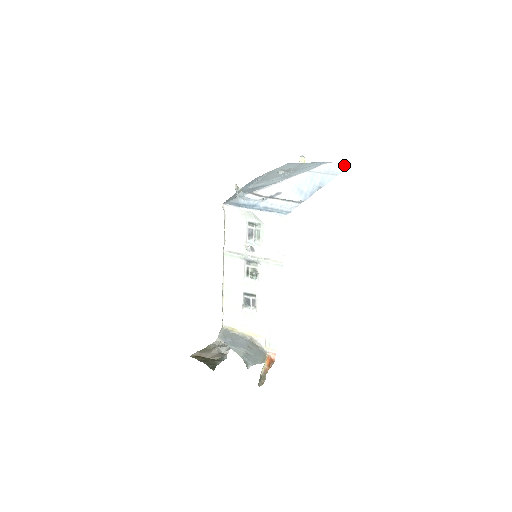
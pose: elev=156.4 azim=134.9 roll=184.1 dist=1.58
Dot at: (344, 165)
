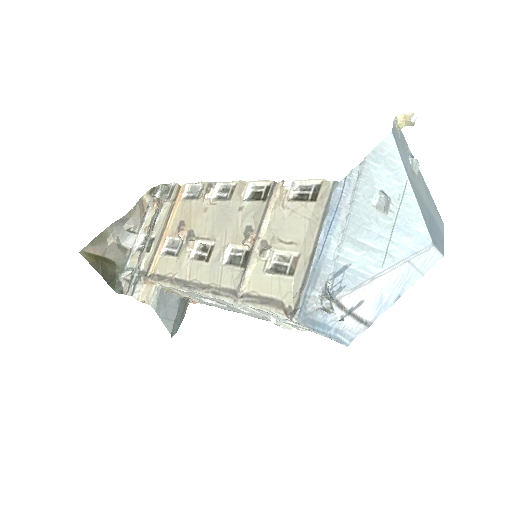
Dot at: (440, 256)
